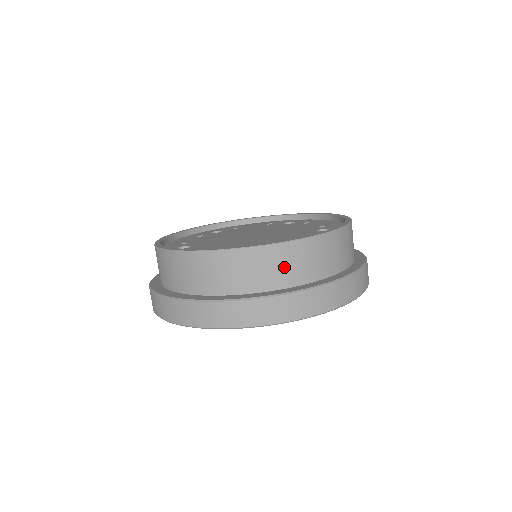
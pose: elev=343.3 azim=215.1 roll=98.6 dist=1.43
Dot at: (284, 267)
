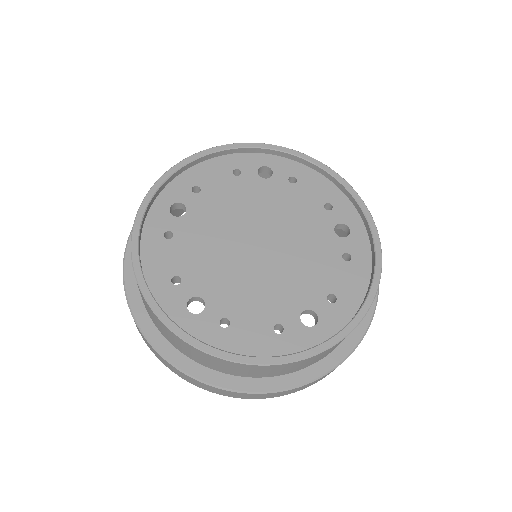
Dot at: (196, 355)
